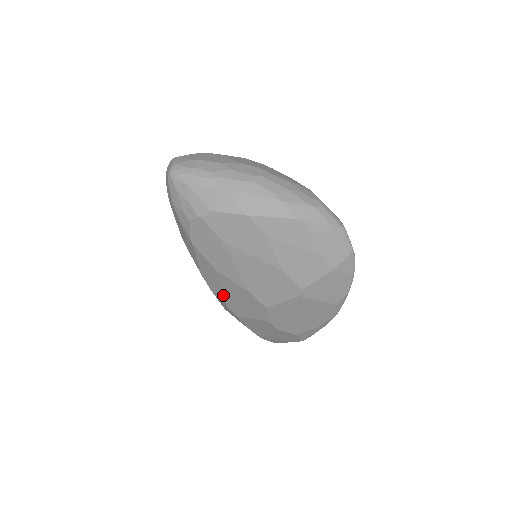
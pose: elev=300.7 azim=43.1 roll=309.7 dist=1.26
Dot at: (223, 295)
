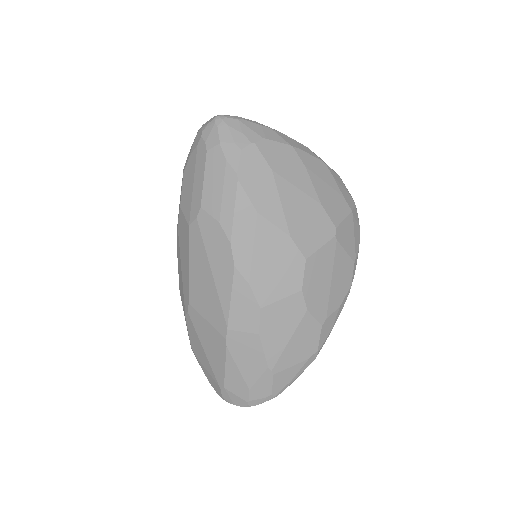
Dot at: (252, 265)
